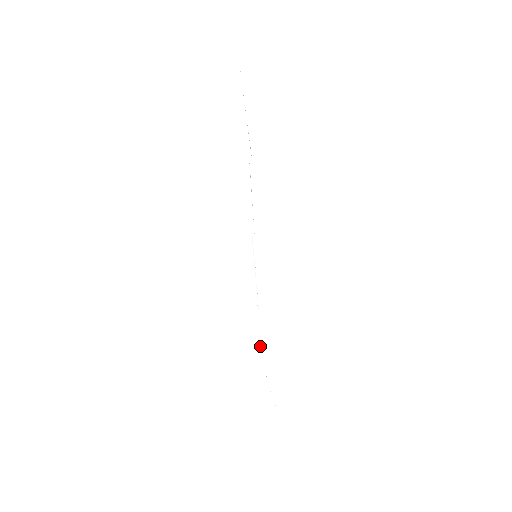
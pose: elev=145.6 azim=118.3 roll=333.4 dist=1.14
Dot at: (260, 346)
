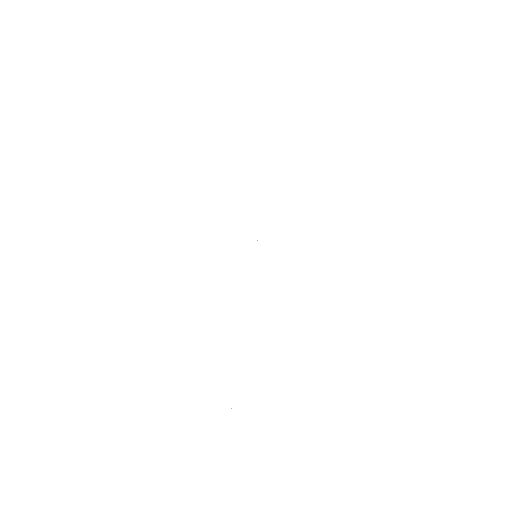
Dot at: occluded
